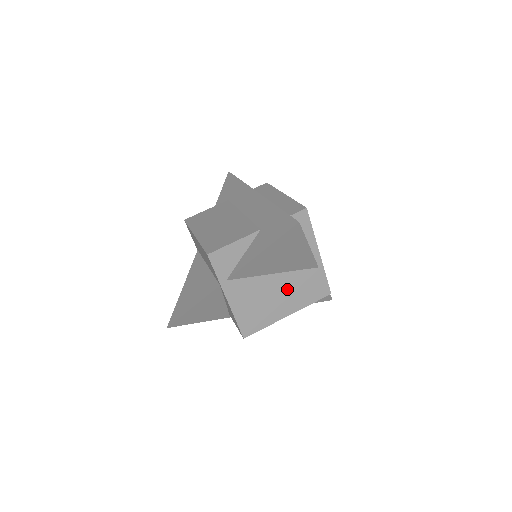
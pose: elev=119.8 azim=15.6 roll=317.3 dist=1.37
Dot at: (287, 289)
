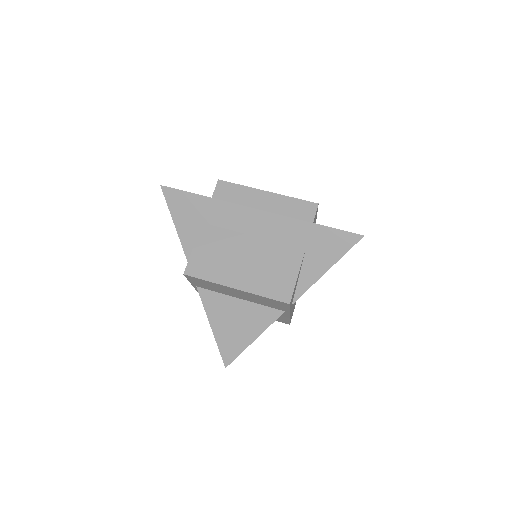
Dot at: occluded
